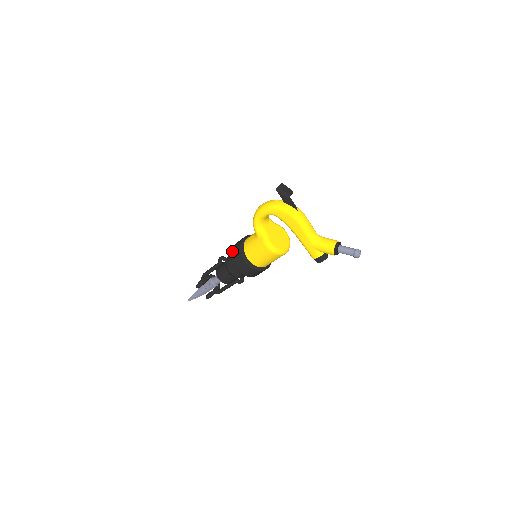
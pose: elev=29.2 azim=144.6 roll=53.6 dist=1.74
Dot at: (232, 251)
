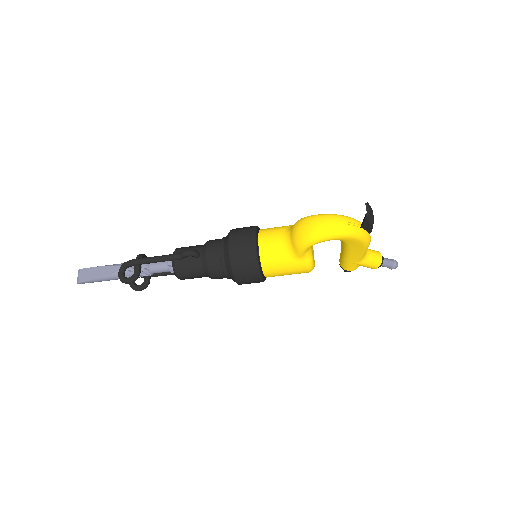
Dot at: (235, 261)
